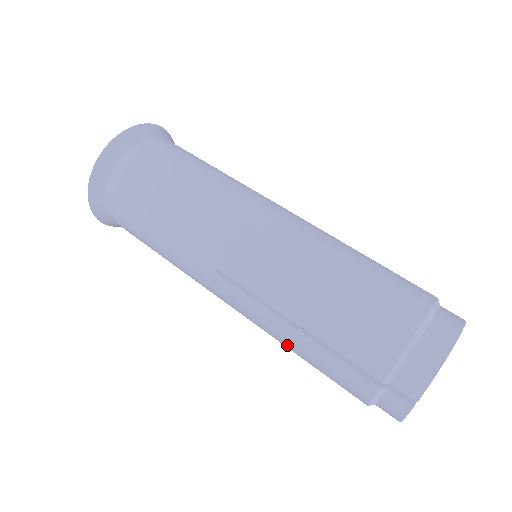
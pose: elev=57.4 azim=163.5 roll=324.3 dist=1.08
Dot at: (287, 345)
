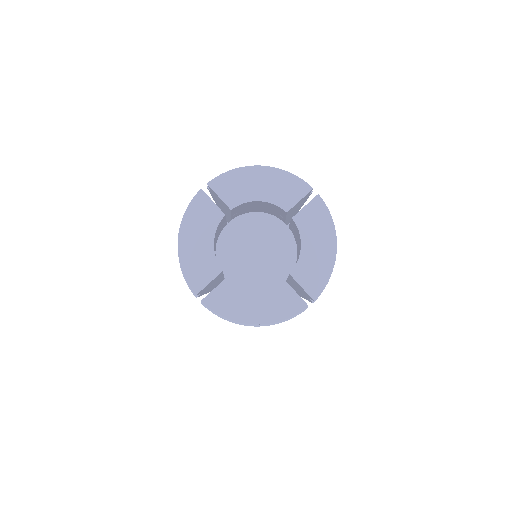
Dot at: occluded
